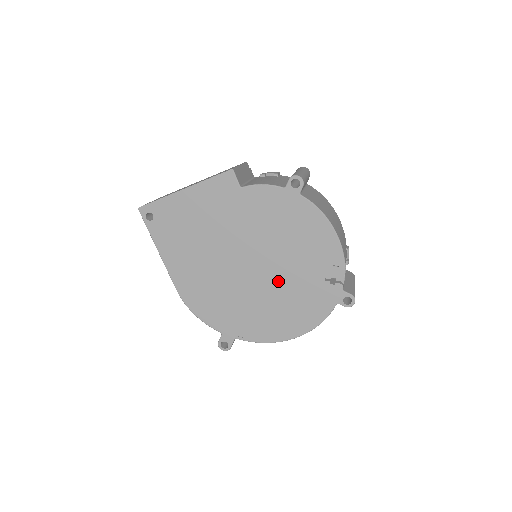
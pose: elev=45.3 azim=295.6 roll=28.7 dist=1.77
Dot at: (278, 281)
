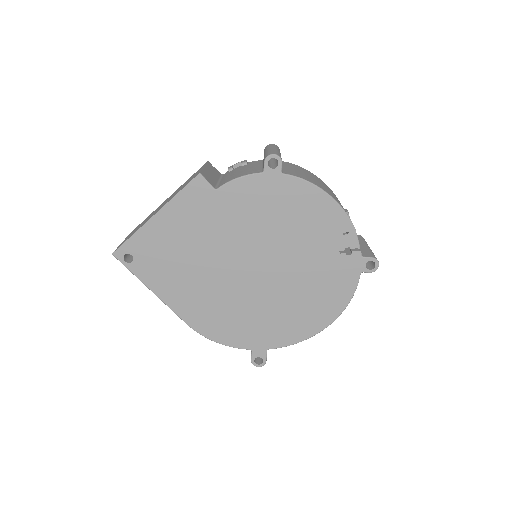
Dot at: (291, 273)
